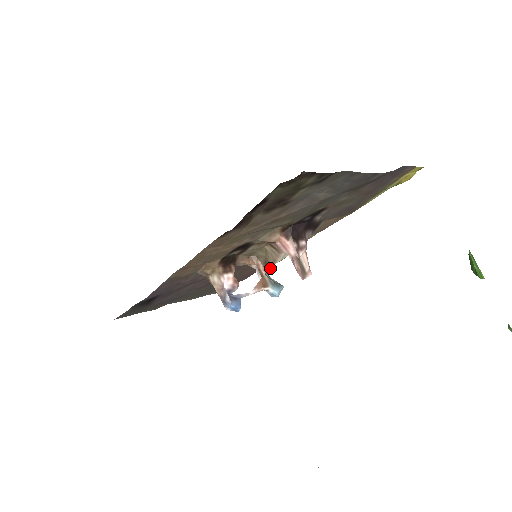
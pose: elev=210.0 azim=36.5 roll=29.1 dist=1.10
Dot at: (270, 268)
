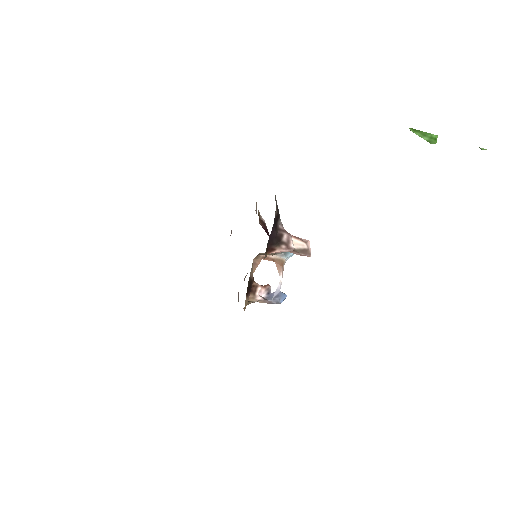
Dot at: occluded
